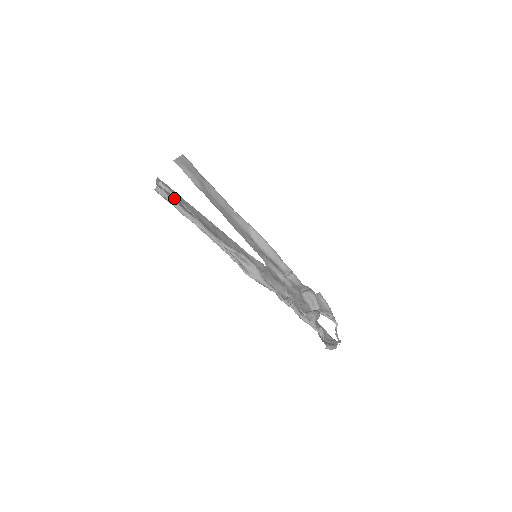
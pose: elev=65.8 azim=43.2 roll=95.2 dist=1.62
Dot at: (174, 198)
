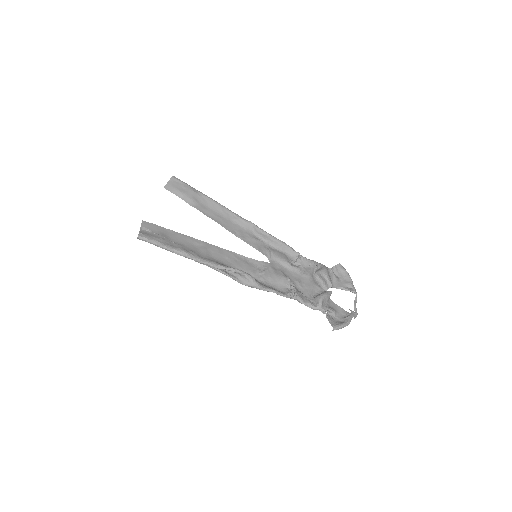
Dot at: (157, 239)
